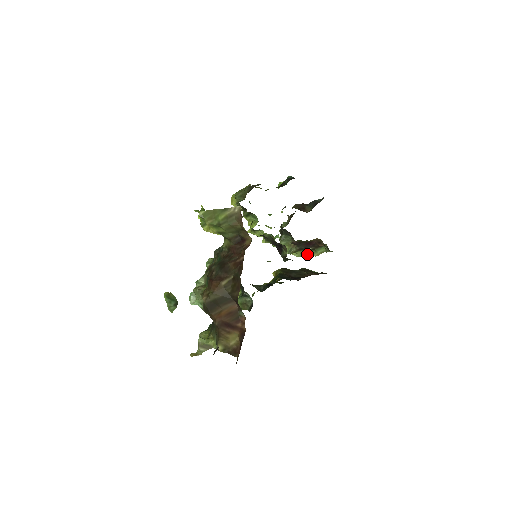
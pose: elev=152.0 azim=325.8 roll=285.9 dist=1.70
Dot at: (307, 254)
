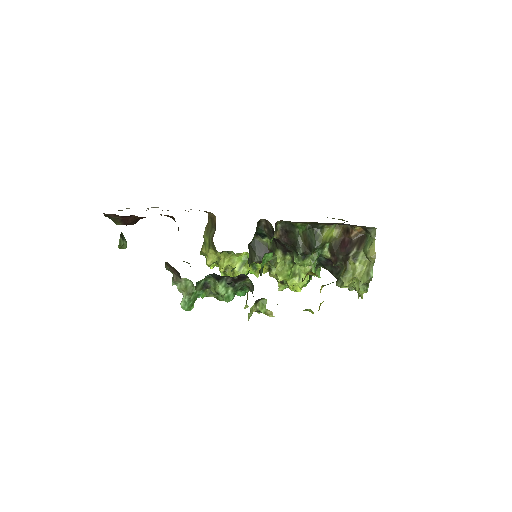
Dot at: (370, 269)
